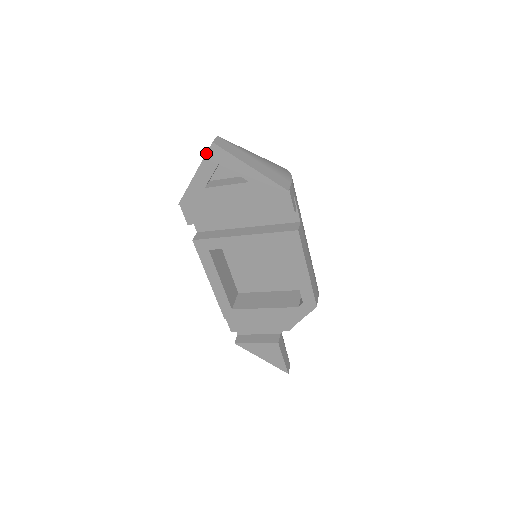
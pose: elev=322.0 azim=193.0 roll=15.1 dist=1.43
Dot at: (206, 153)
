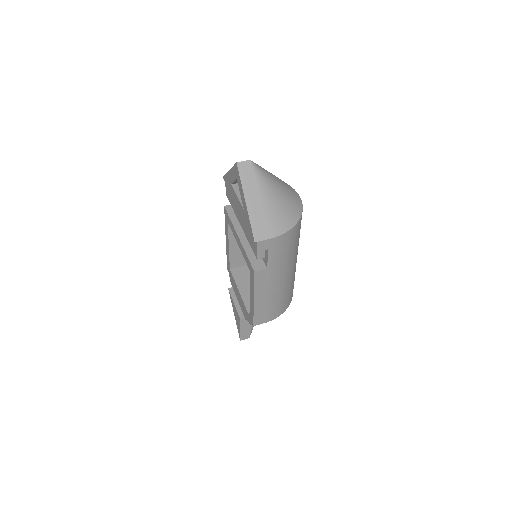
Dot at: (234, 165)
